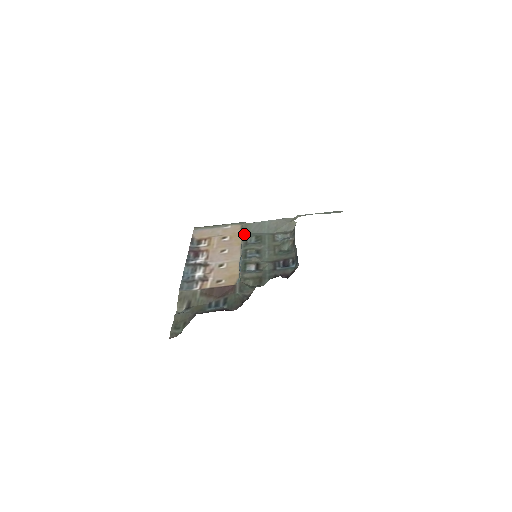
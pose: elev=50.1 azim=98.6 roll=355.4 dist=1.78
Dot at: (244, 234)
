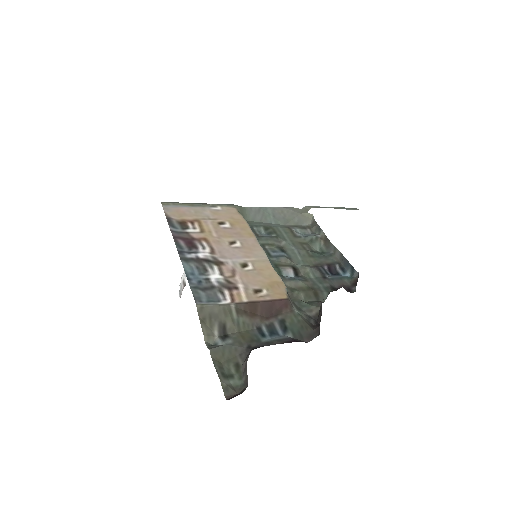
Dot at: occluded
